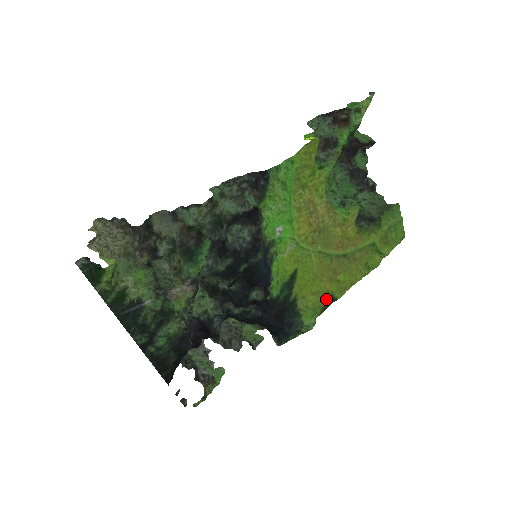
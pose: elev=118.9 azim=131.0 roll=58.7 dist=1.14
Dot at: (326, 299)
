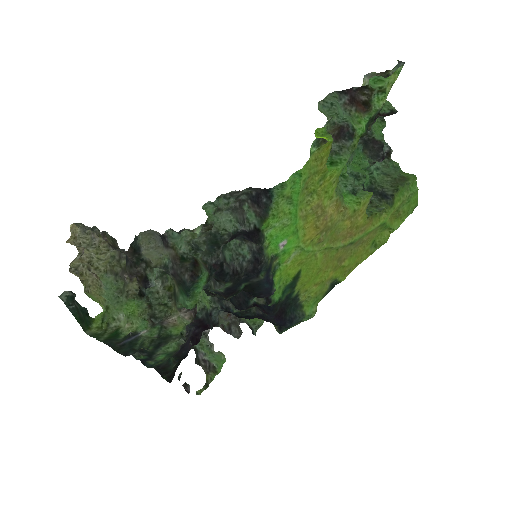
Dot at: (329, 284)
